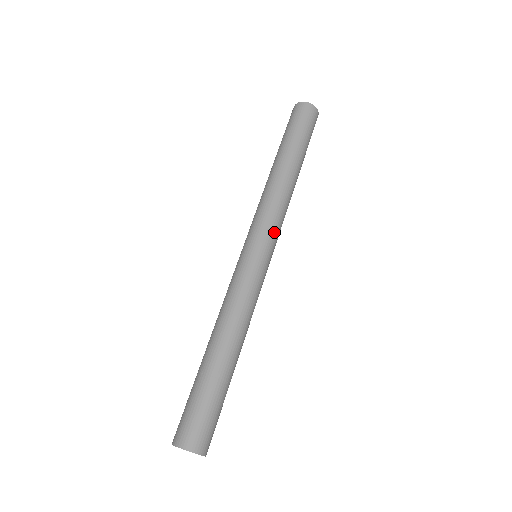
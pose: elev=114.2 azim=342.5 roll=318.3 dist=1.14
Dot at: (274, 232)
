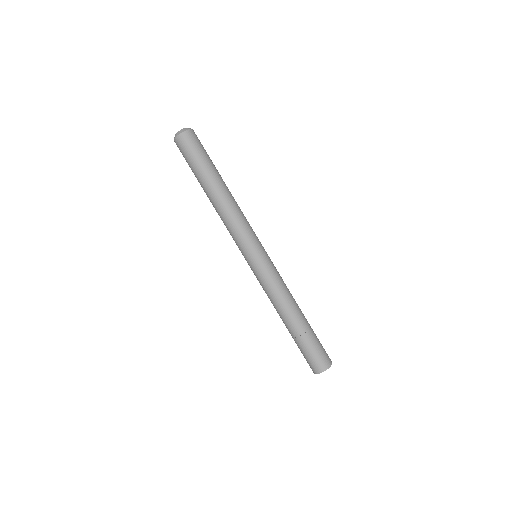
Dot at: (254, 236)
